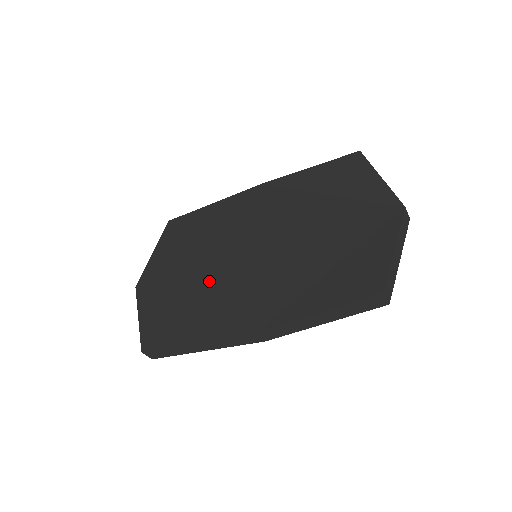
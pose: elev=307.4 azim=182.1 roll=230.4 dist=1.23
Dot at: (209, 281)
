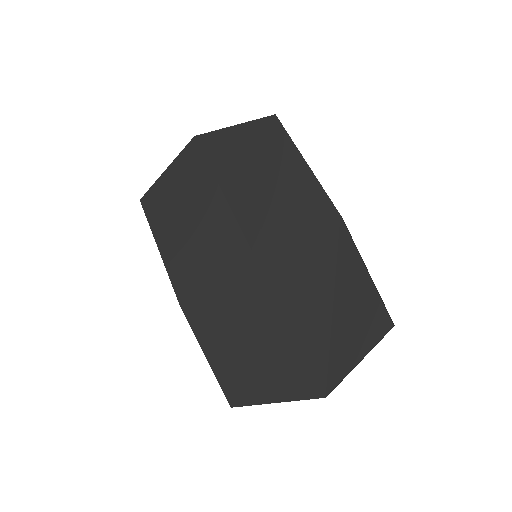
Dot at: (215, 225)
